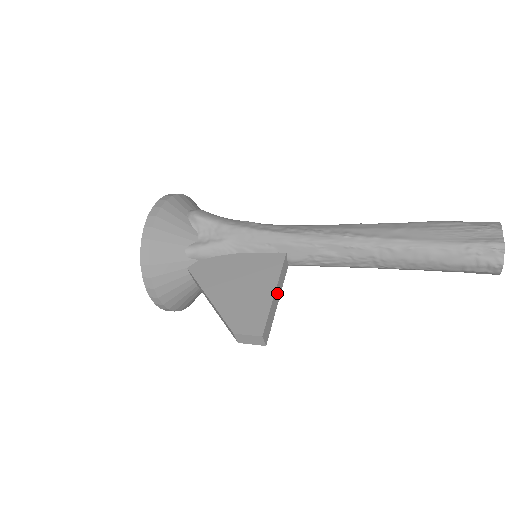
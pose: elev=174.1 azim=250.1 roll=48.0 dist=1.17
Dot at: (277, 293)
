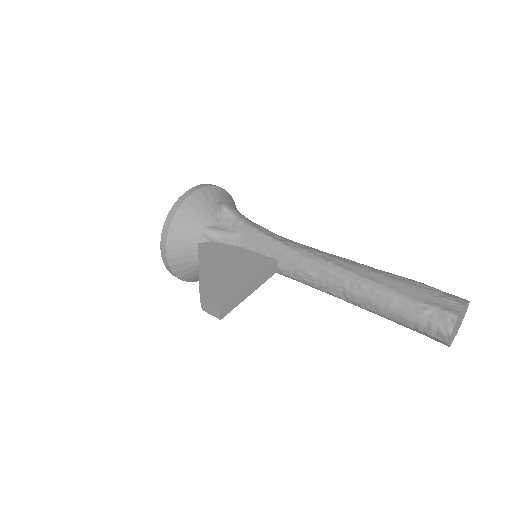
Dot at: (252, 286)
